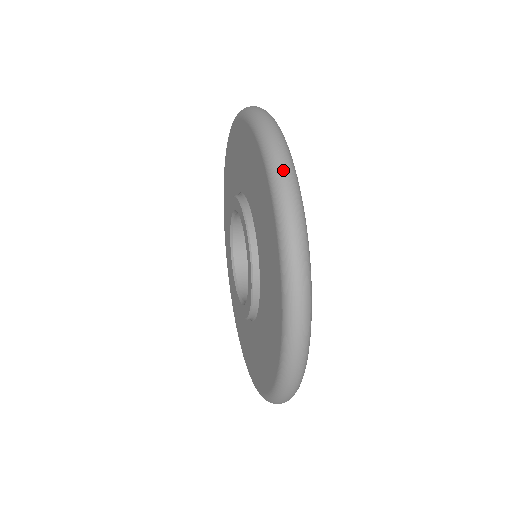
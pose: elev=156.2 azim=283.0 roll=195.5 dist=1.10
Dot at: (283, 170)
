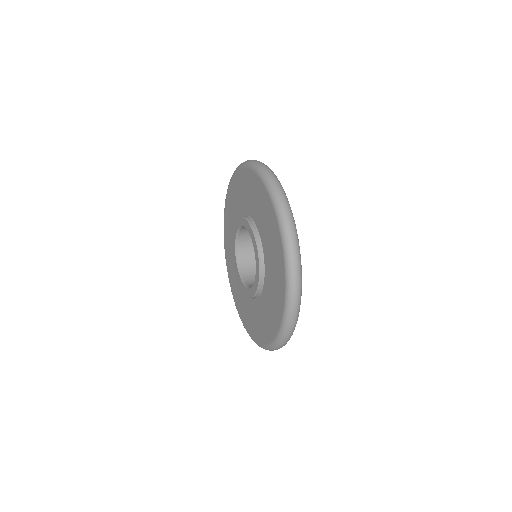
Dot at: (294, 309)
